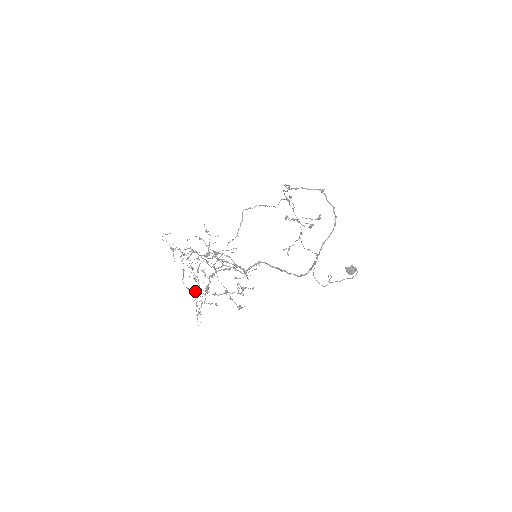
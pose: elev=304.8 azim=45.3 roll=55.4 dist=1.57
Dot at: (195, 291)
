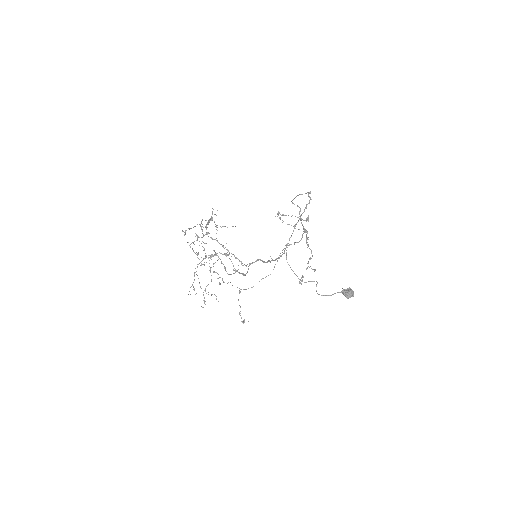
Dot at: (206, 286)
